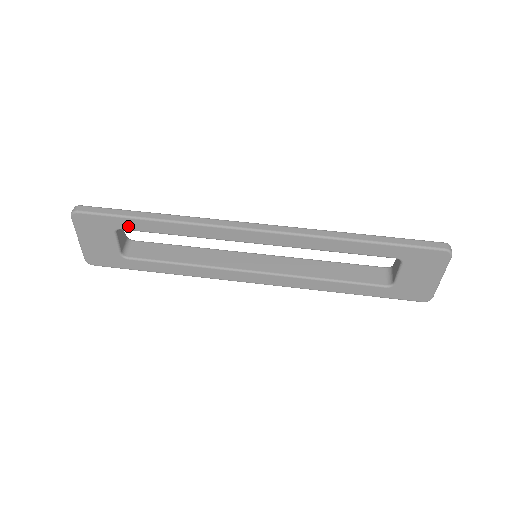
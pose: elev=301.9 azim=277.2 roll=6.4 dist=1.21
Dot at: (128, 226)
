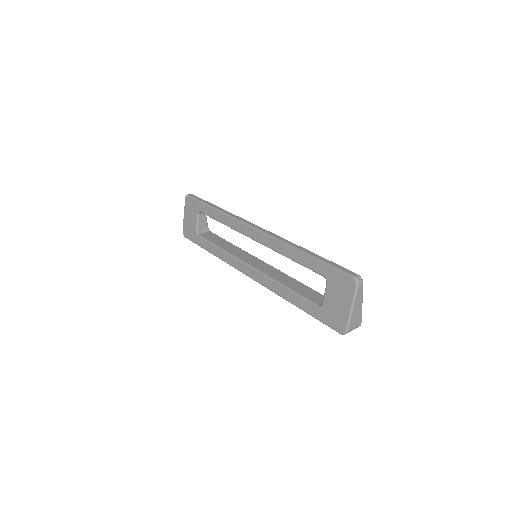
Dot at: (203, 210)
